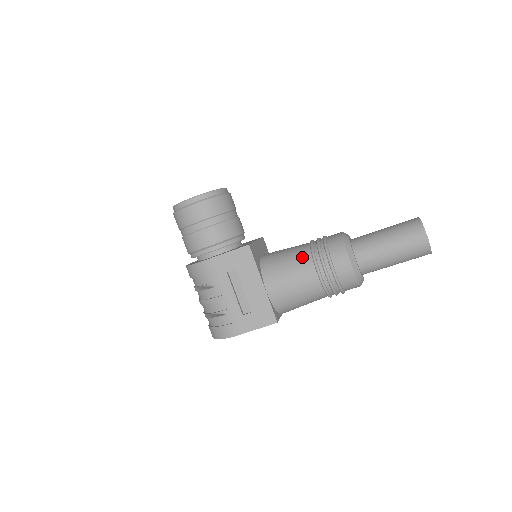
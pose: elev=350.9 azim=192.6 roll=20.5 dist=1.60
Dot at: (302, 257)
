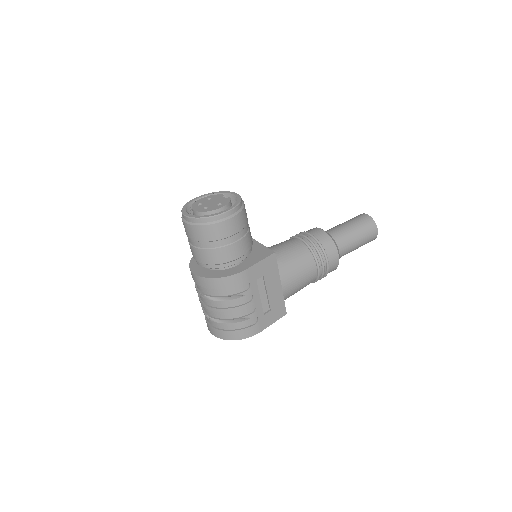
Dot at: (305, 256)
